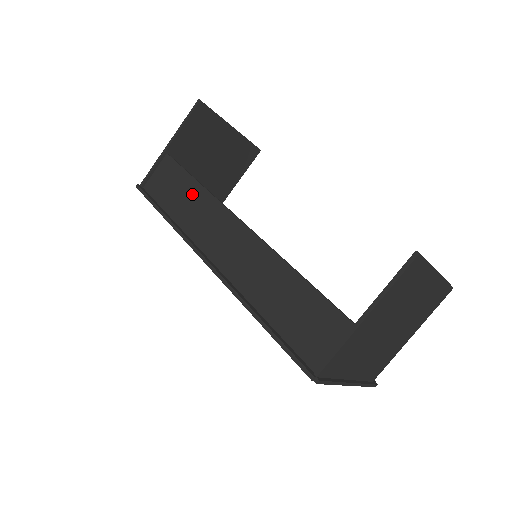
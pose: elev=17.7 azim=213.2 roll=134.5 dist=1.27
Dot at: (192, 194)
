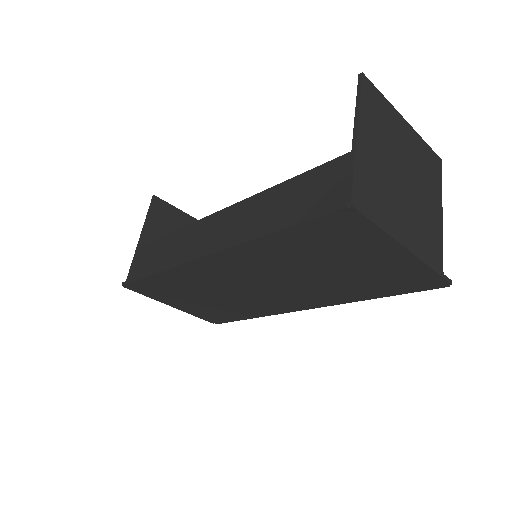
Dot at: (172, 242)
